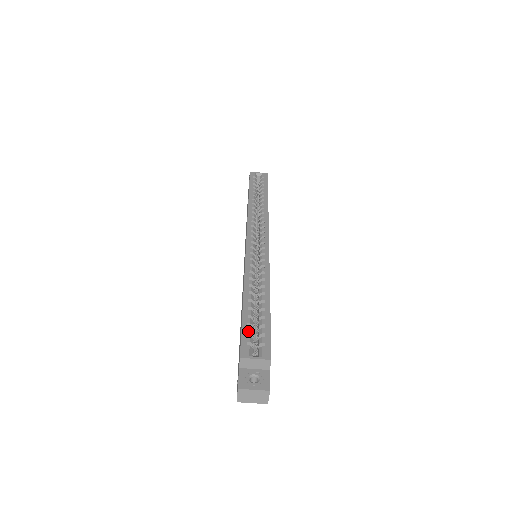
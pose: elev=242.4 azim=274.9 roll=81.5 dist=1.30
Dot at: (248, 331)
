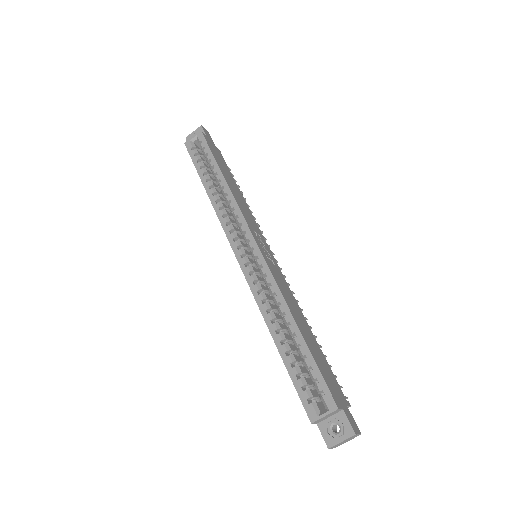
Dot at: (301, 385)
